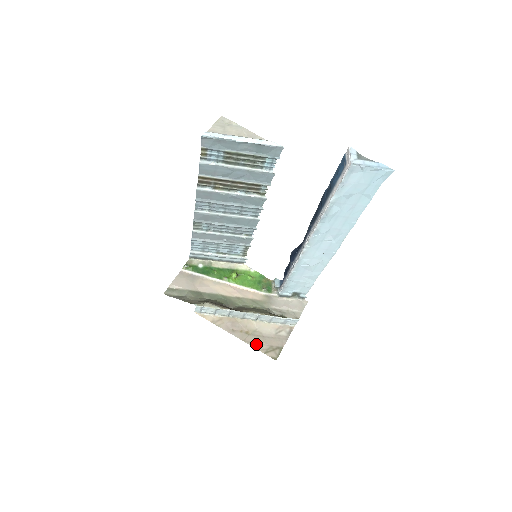
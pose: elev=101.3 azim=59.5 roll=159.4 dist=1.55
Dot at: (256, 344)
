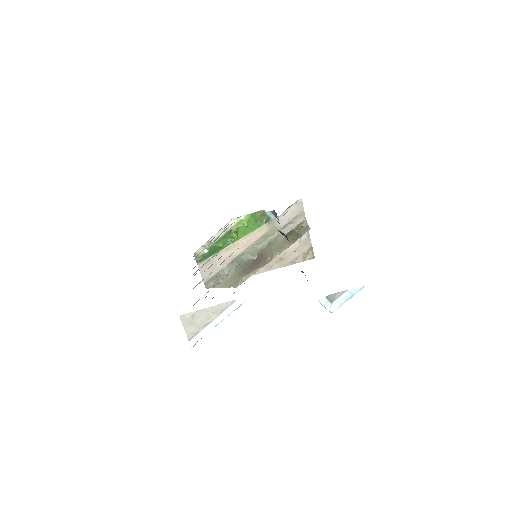
Dot at: (293, 261)
